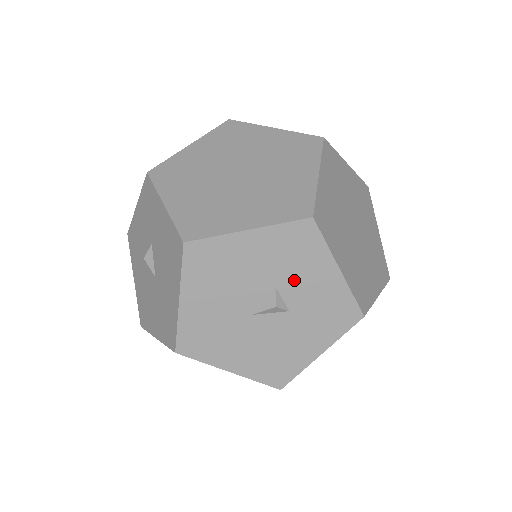
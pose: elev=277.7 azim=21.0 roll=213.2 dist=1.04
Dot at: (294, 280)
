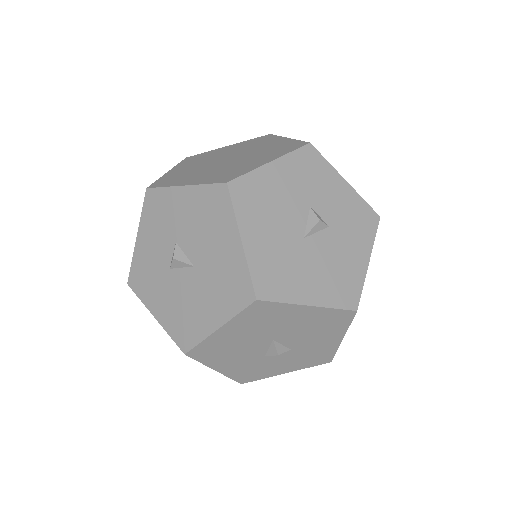
Dot at: (320, 197)
